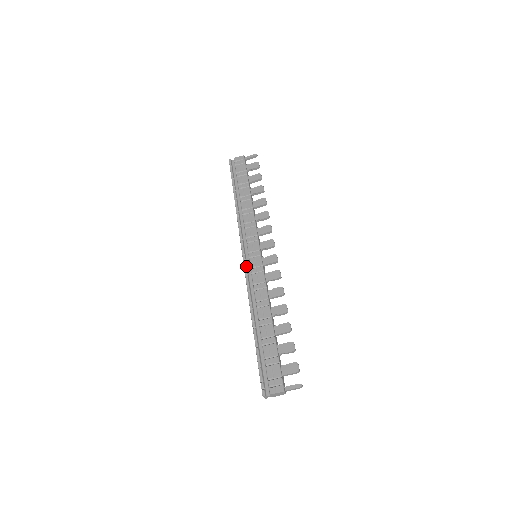
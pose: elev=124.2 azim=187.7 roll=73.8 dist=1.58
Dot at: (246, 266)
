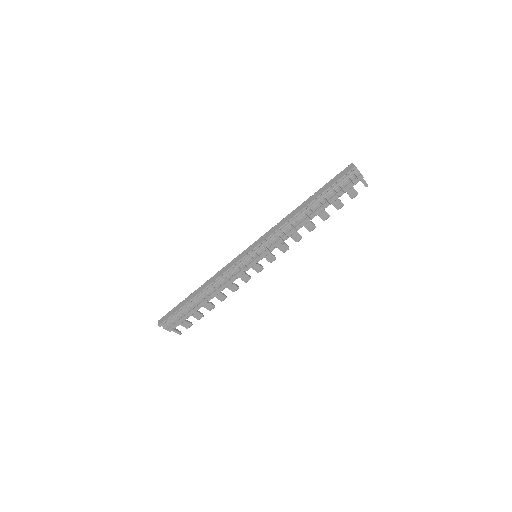
Dot at: (243, 260)
